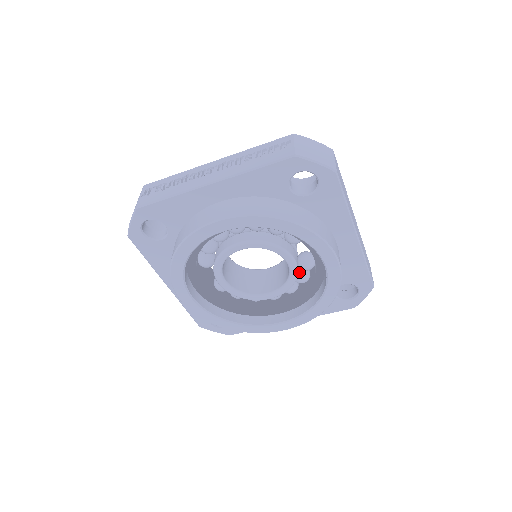
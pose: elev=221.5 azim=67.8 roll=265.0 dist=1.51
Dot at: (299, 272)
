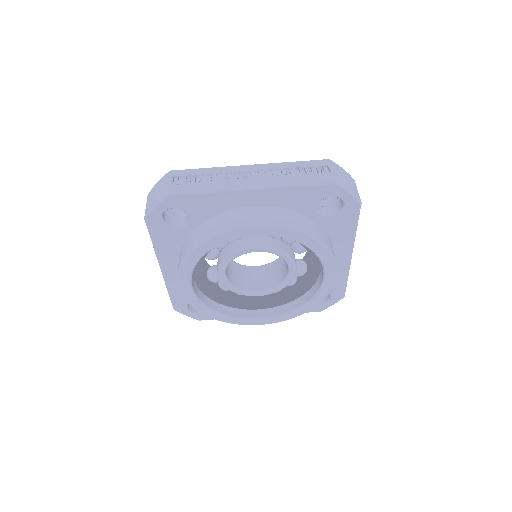
Dot at: occluded
